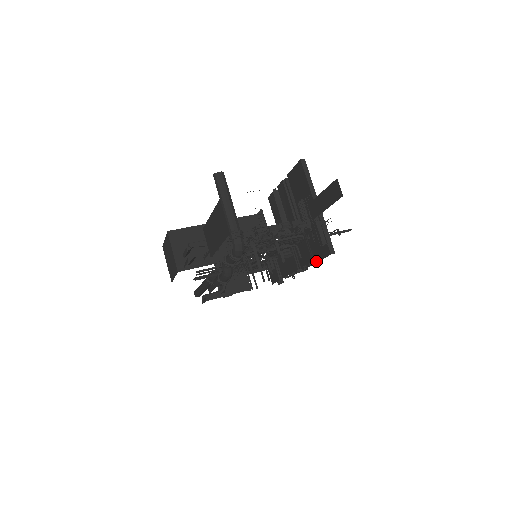
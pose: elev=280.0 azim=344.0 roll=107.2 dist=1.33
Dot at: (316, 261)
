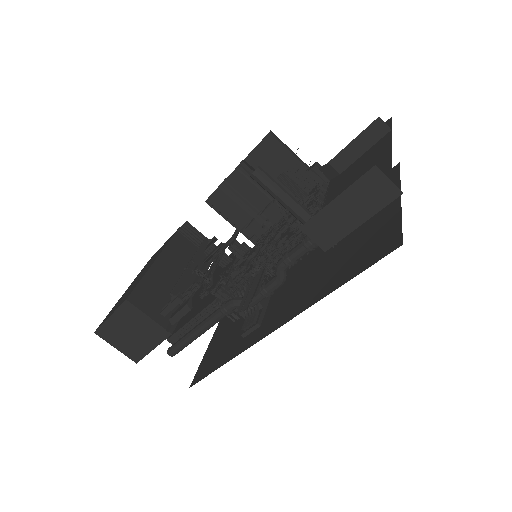
Dot at: occluded
